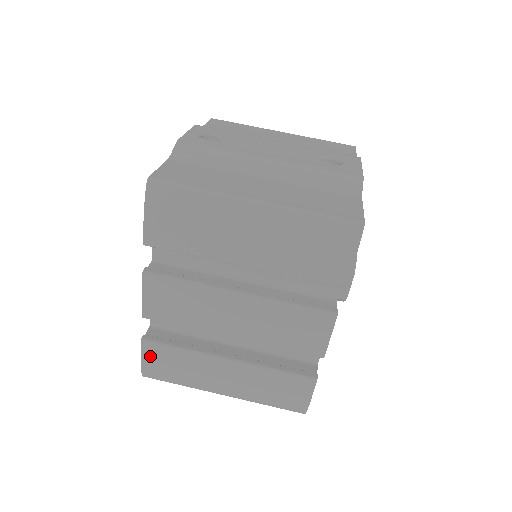
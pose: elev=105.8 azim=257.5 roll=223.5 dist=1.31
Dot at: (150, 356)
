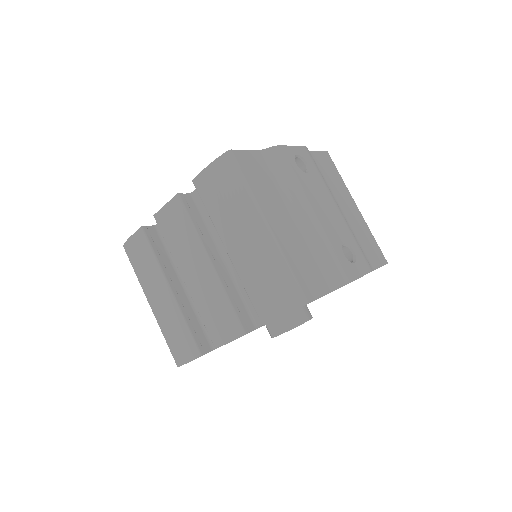
Dot at: (137, 240)
